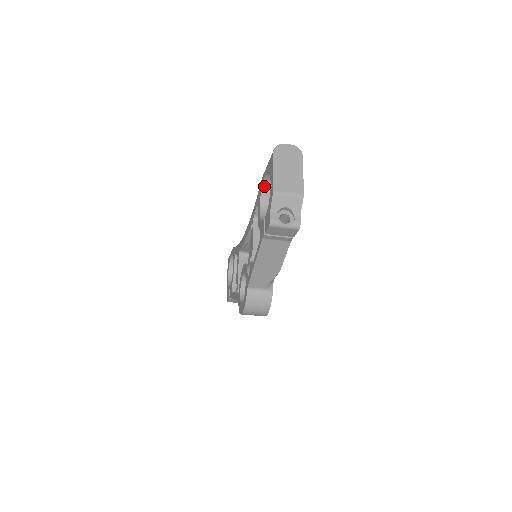
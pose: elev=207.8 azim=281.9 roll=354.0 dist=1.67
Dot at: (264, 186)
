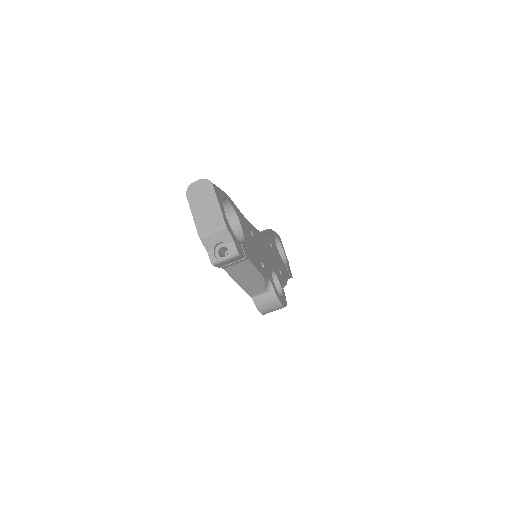
Dot at: occluded
